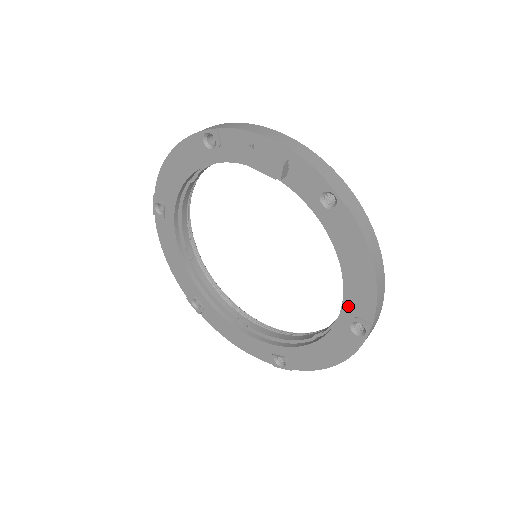
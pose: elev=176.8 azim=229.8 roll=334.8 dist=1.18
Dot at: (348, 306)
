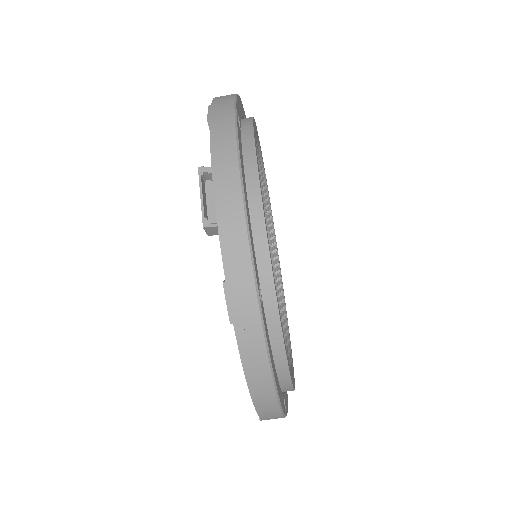
Dot at: occluded
